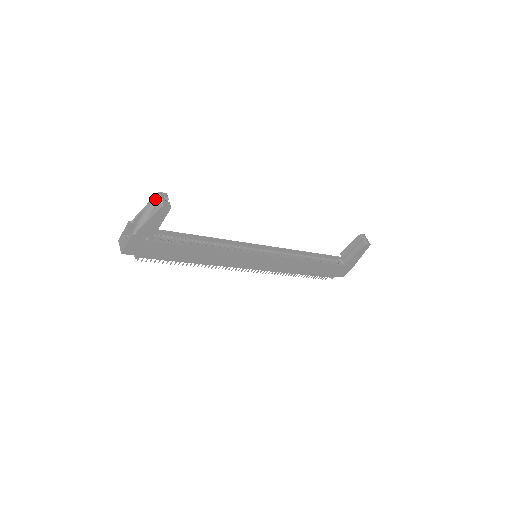
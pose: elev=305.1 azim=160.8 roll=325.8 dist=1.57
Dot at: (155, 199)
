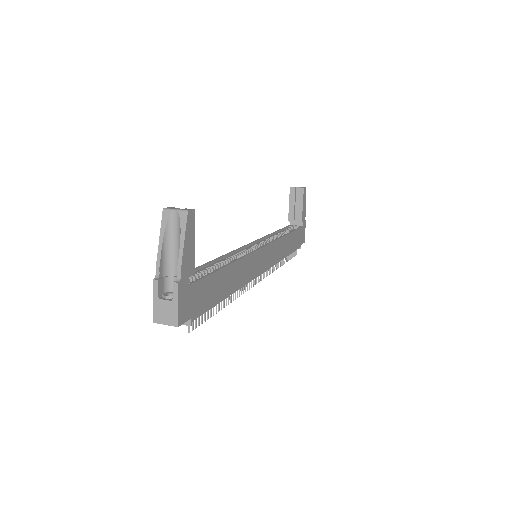
Dot at: (167, 219)
